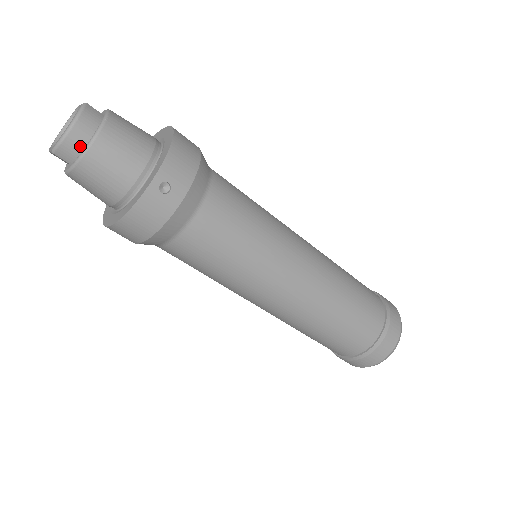
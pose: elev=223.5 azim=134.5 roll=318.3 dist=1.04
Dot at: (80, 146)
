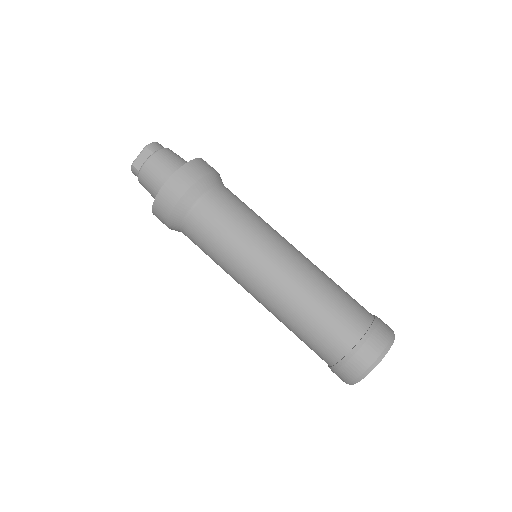
Dot at: (161, 148)
